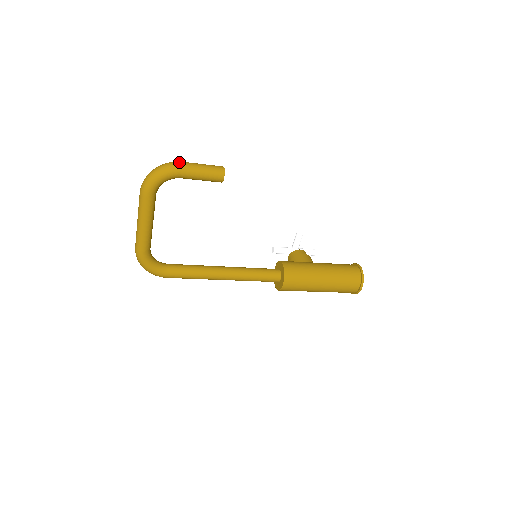
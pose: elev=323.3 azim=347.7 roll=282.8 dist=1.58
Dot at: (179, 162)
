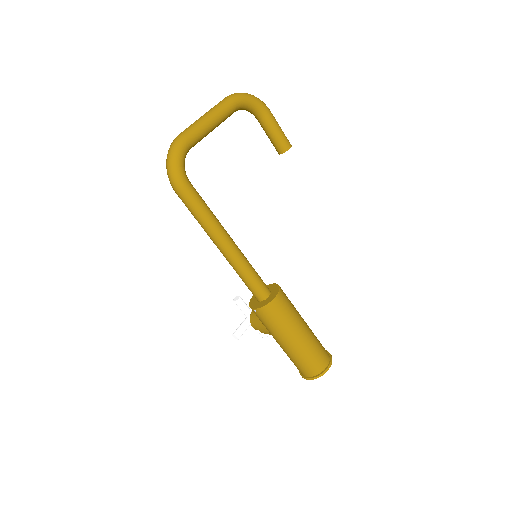
Dot at: occluded
